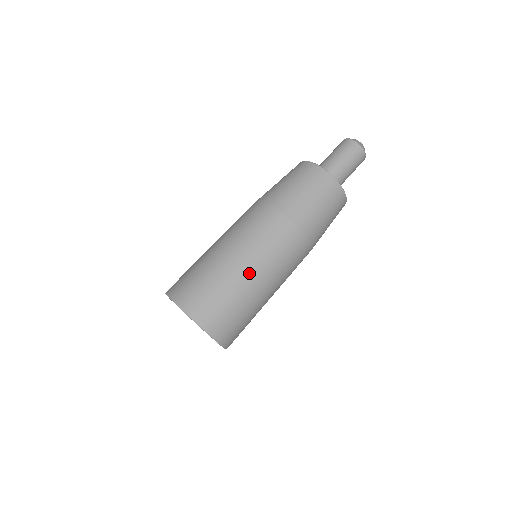
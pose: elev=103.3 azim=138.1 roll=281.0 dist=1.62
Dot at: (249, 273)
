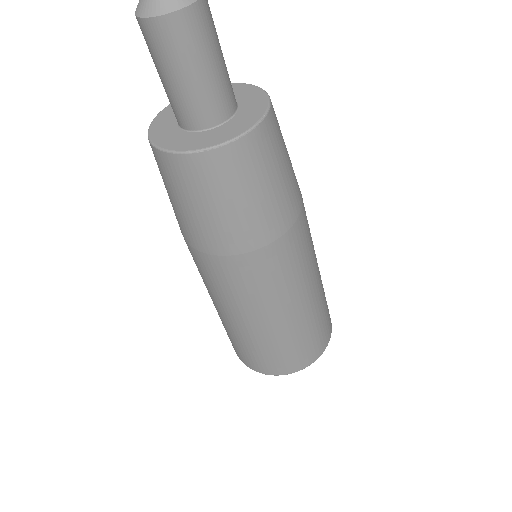
Dot at: (300, 308)
